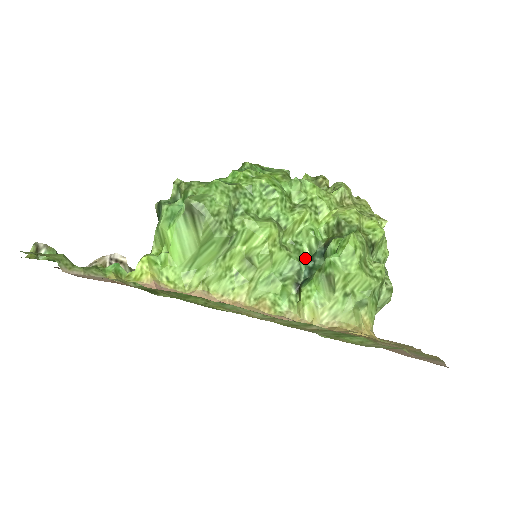
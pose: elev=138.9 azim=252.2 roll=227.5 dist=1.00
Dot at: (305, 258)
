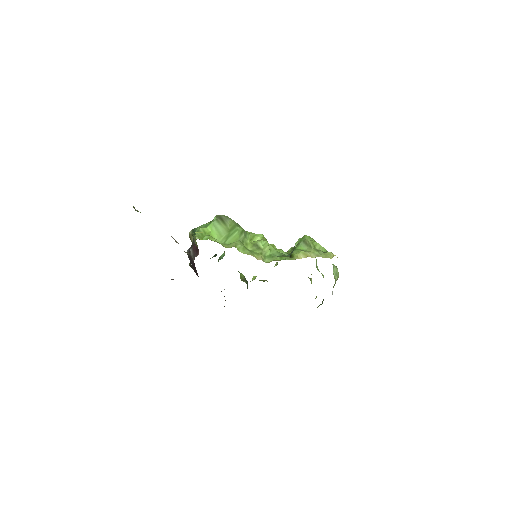
Dot at: occluded
